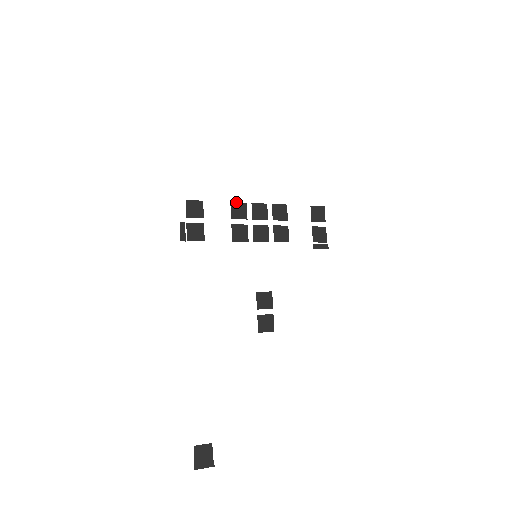
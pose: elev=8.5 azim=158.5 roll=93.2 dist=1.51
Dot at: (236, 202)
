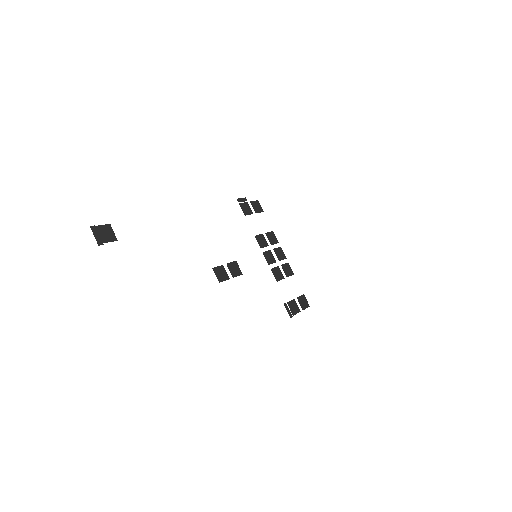
Dot at: occluded
